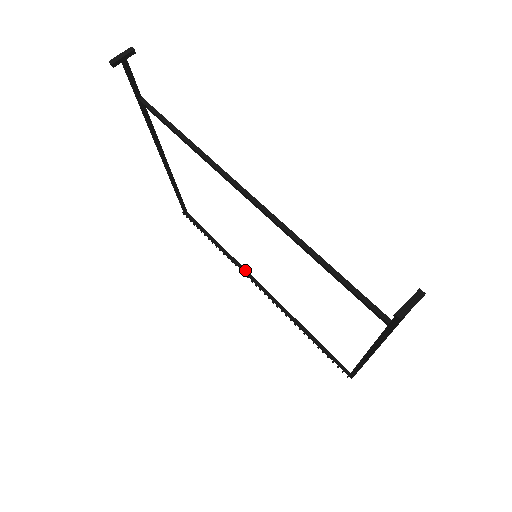
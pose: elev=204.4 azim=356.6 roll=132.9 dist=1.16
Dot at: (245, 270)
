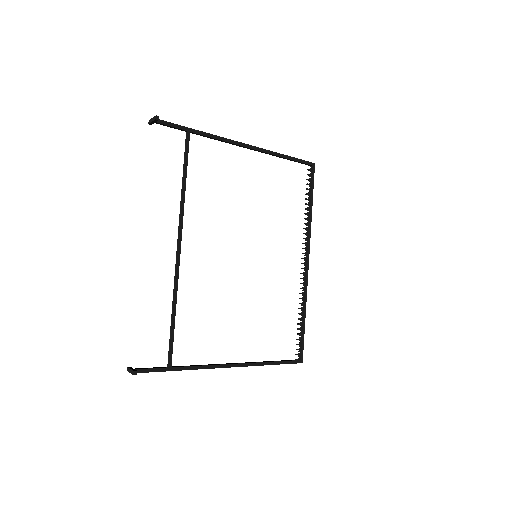
Dot at: (308, 242)
